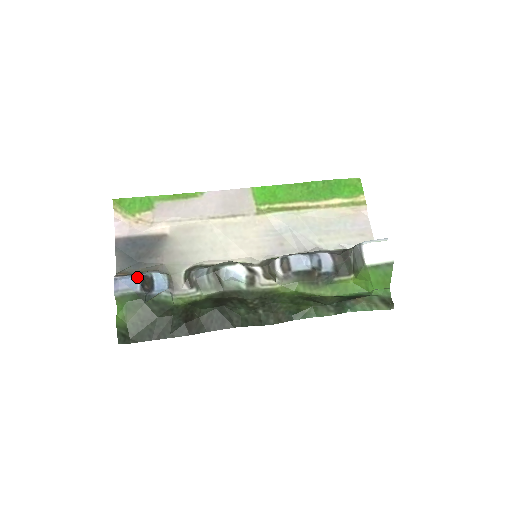
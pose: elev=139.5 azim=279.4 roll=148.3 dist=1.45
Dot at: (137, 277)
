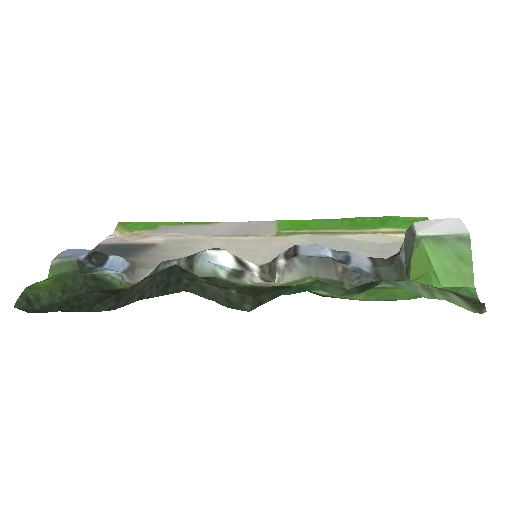
Dot at: (90, 250)
